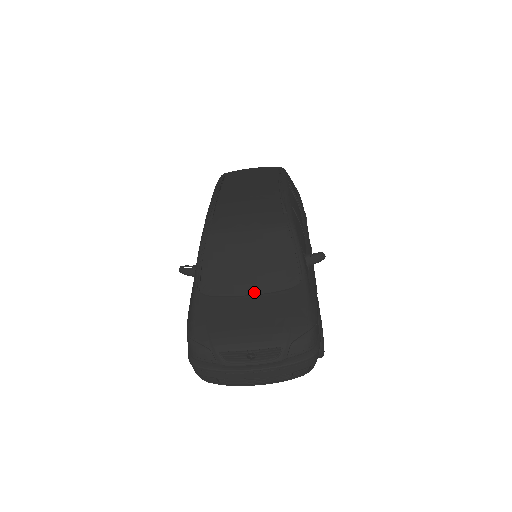
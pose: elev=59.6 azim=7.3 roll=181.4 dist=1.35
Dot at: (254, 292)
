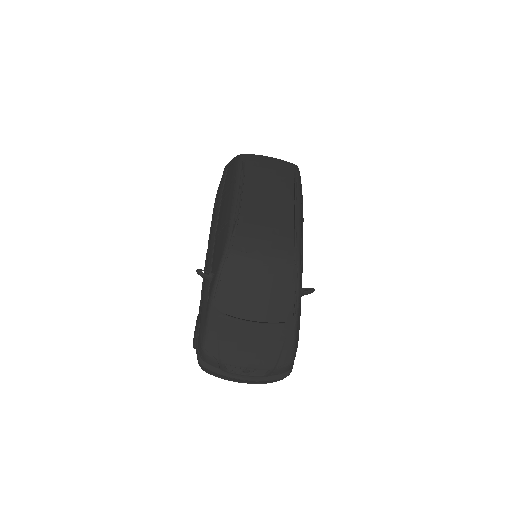
Dot at: (257, 317)
